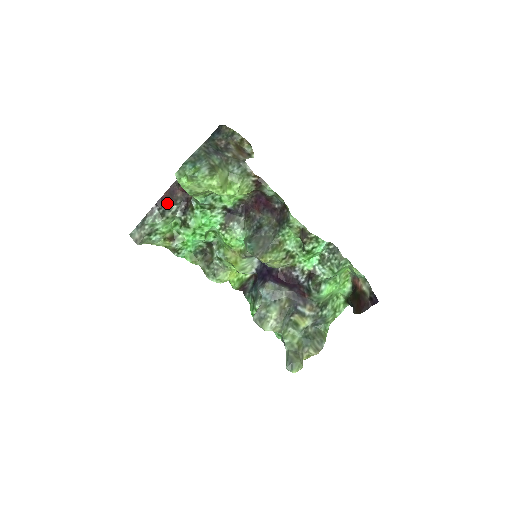
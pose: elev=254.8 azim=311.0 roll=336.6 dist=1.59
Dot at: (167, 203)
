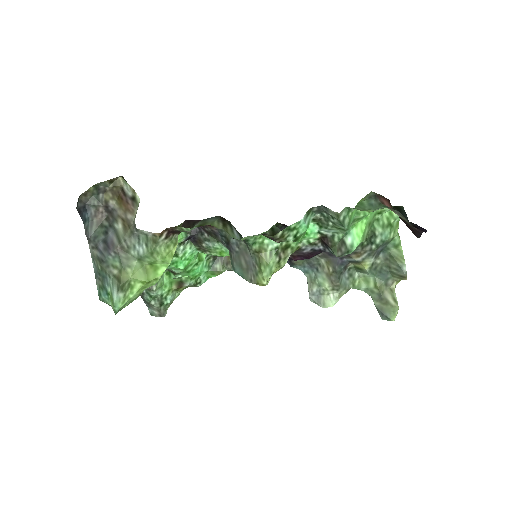
Dot at: occluded
